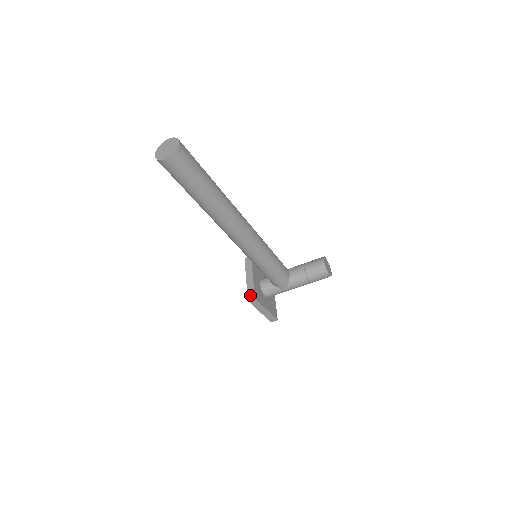
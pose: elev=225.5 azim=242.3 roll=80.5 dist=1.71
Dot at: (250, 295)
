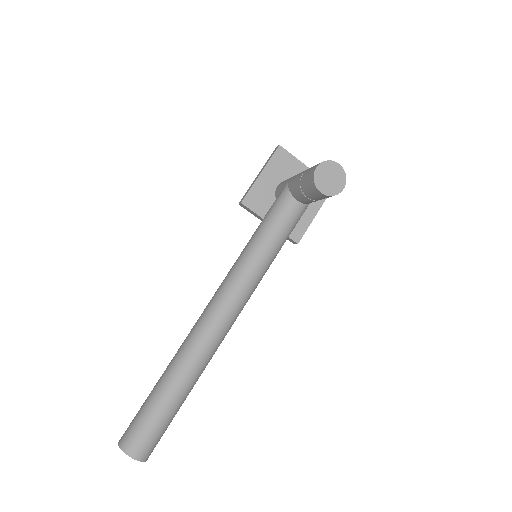
Dot at: (290, 241)
